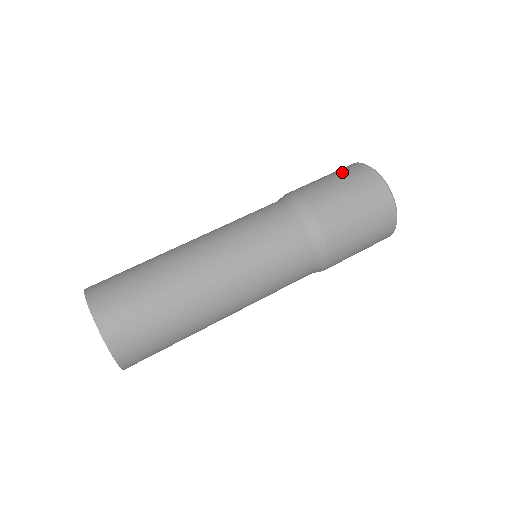
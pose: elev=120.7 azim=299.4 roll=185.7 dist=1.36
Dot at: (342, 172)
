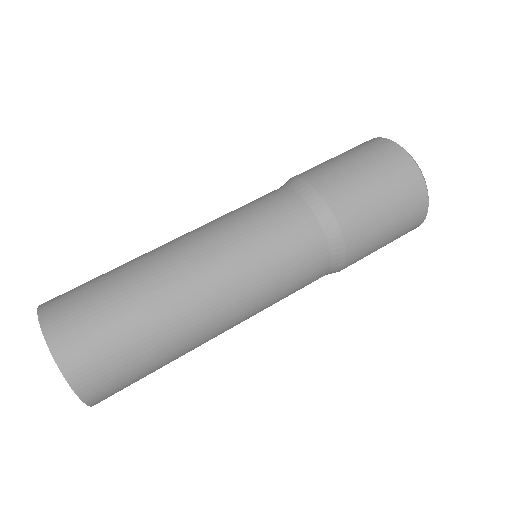
Dot at: (369, 154)
